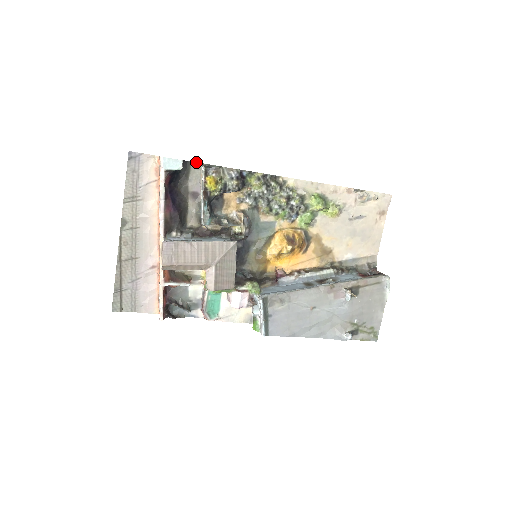
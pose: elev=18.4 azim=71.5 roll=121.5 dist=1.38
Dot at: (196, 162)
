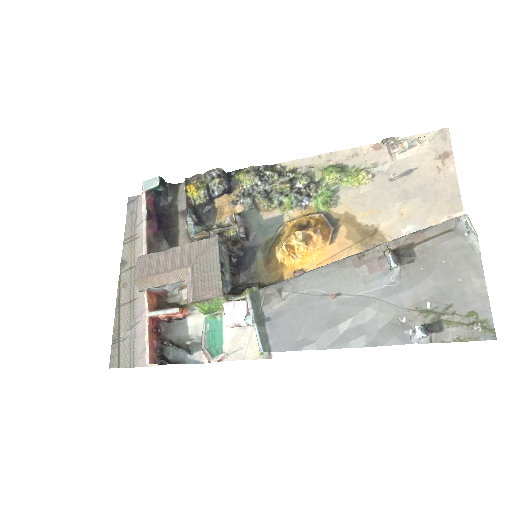
Dot at: occluded
